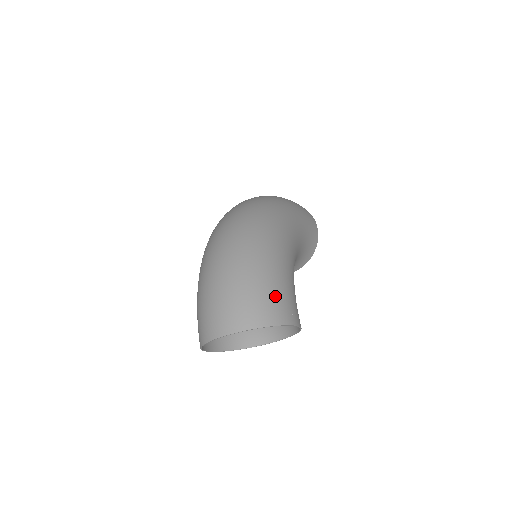
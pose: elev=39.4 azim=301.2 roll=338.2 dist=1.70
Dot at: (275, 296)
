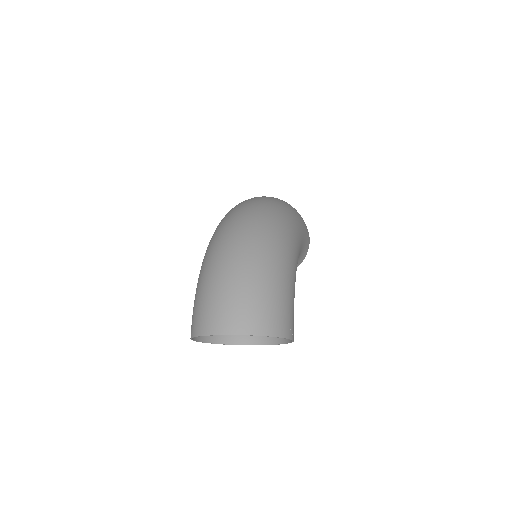
Dot at: (283, 308)
